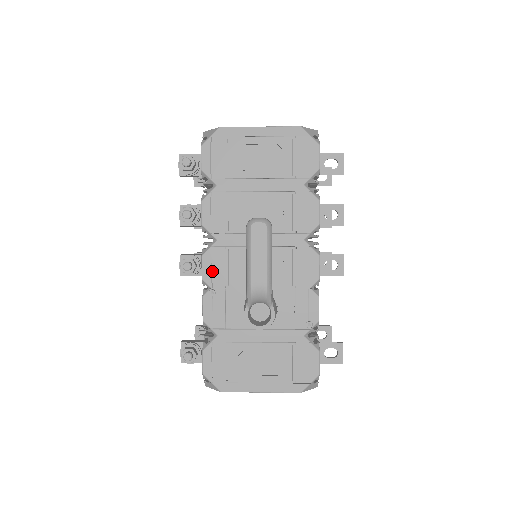
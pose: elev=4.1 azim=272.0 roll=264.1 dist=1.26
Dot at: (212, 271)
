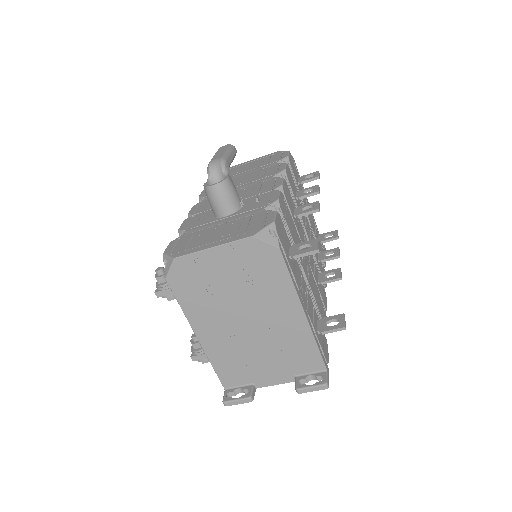
Dot at: (197, 209)
